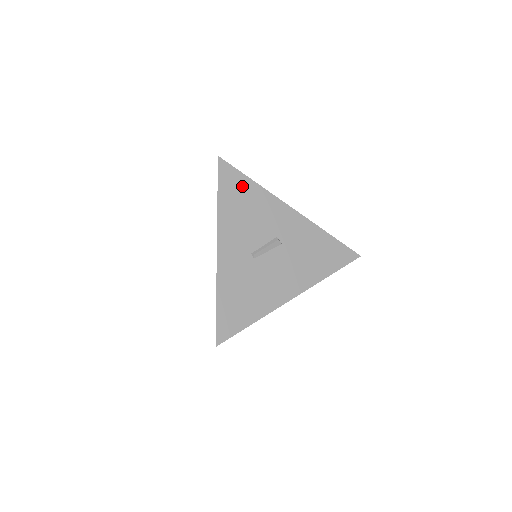
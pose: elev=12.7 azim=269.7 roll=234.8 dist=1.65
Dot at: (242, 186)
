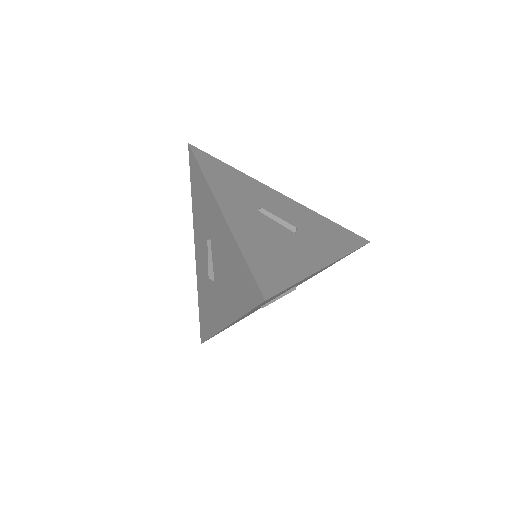
Dot at: occluded
